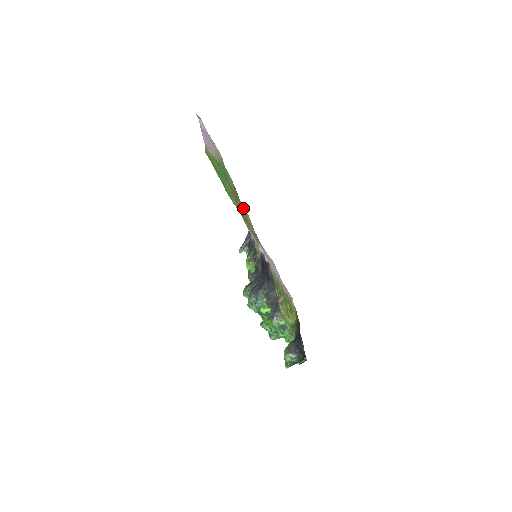
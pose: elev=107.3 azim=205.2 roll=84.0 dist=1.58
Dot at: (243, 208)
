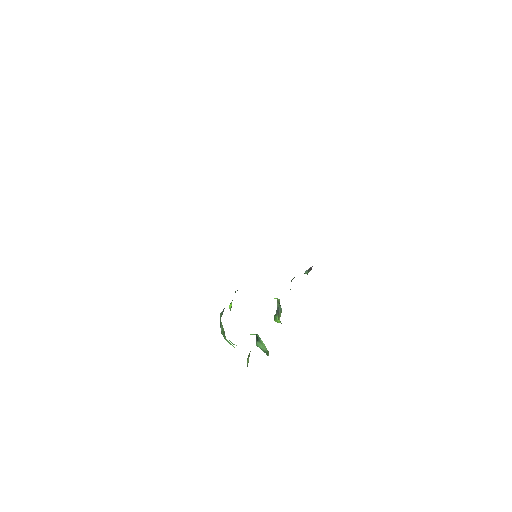
Dot at: occluded
